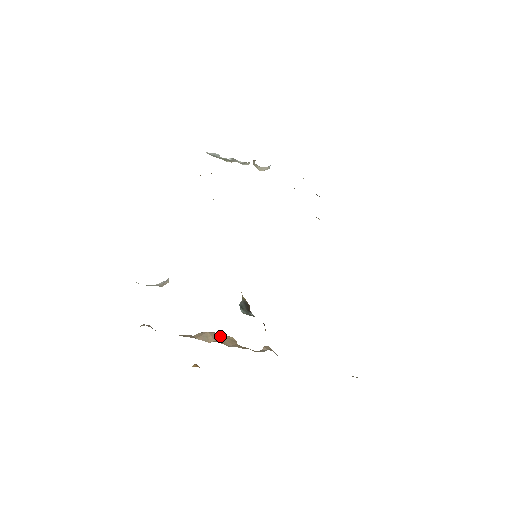
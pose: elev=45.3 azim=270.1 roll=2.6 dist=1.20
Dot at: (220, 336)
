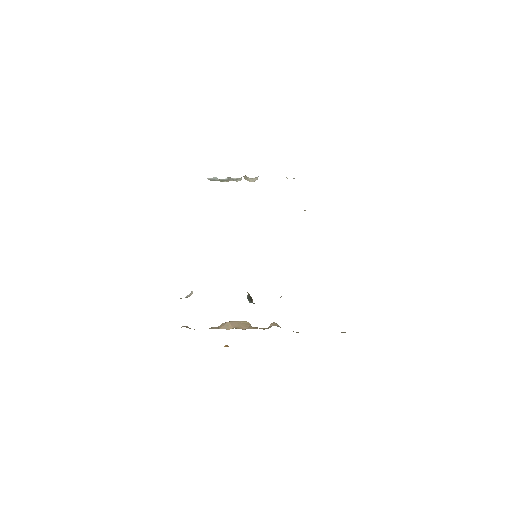
Dot at: (237, 323)
